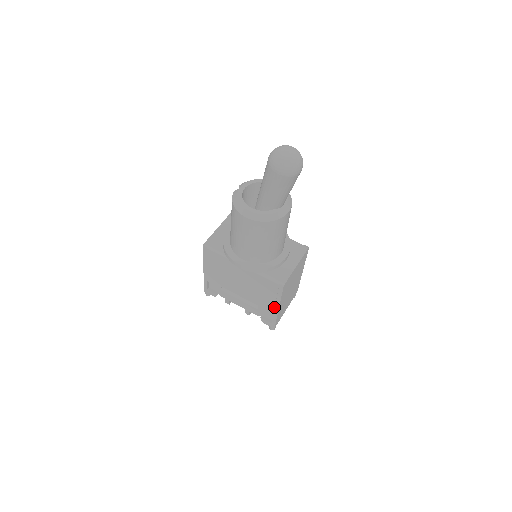
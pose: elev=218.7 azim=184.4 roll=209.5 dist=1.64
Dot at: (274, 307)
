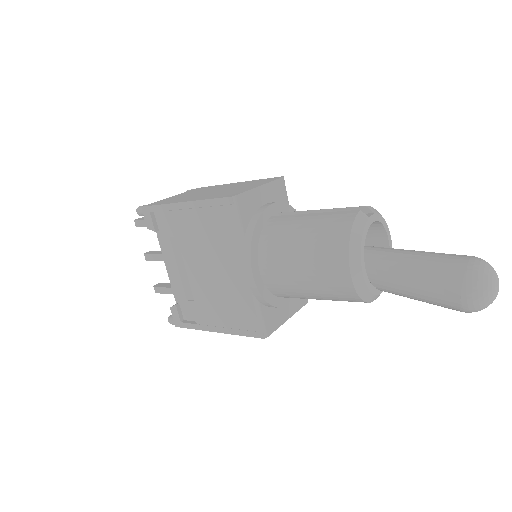
Dot at: (213, 325)
